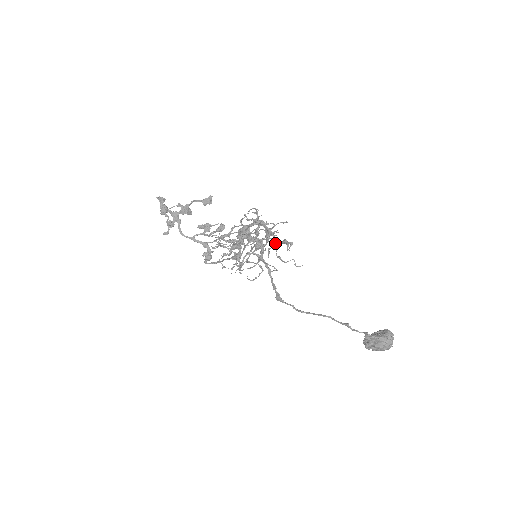
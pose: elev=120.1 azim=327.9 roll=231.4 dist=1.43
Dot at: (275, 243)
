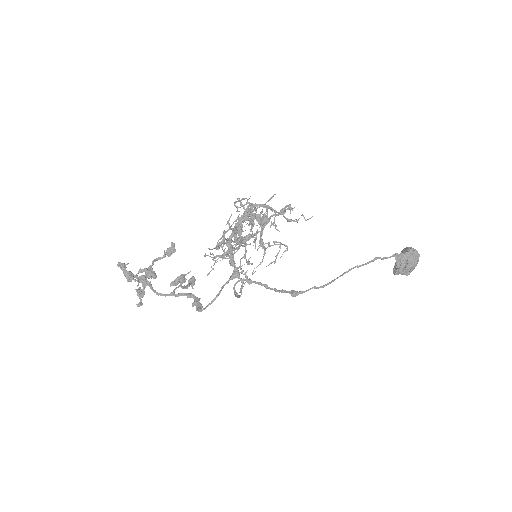
Dot at: (277, 212)
